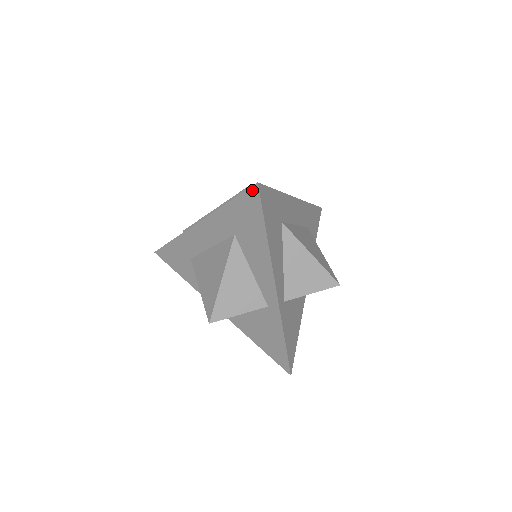
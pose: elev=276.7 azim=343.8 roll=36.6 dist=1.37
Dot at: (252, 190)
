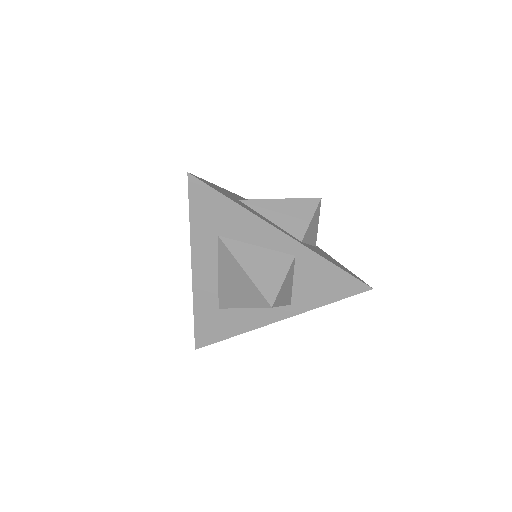
Dot at: (191, 183)
